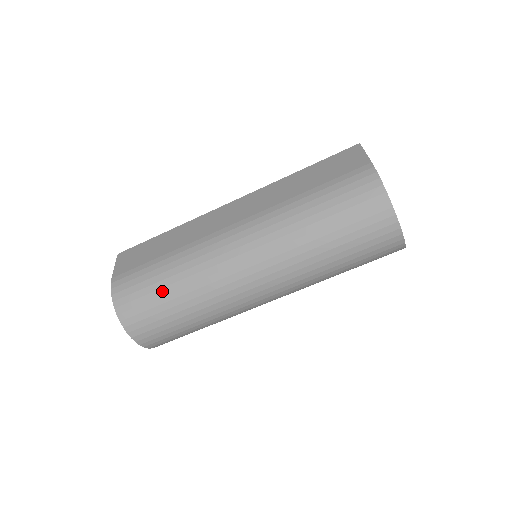
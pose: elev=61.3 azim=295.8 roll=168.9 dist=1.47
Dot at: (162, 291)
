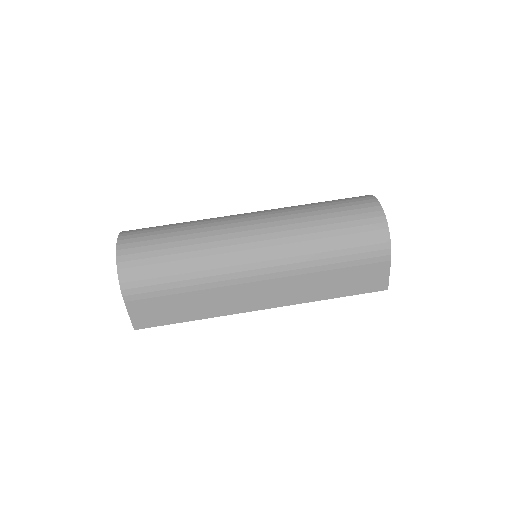
Dot at: occluded
